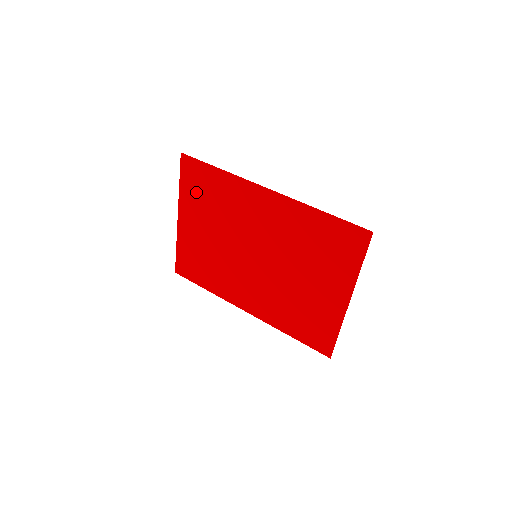
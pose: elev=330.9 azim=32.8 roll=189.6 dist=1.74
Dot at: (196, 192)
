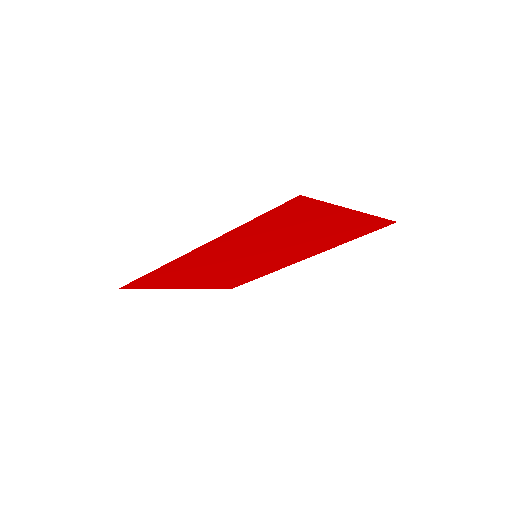
Dot at: (164, 282)
